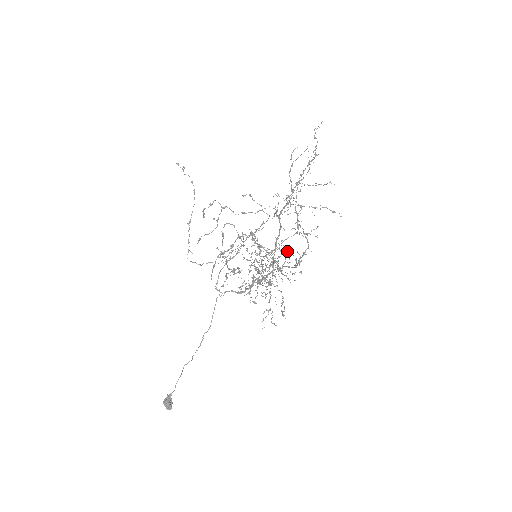
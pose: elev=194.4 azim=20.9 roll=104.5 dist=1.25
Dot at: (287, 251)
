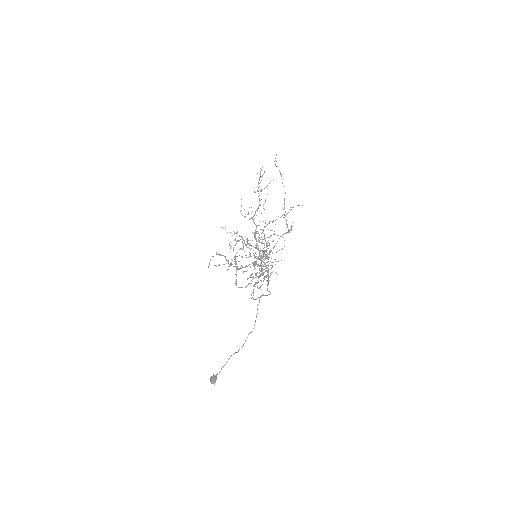
Dot at: occluded
